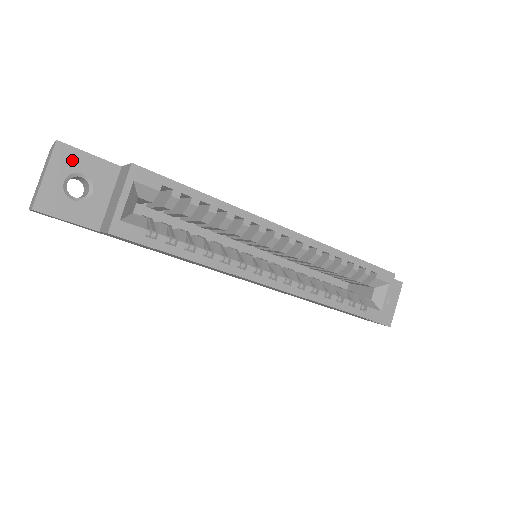
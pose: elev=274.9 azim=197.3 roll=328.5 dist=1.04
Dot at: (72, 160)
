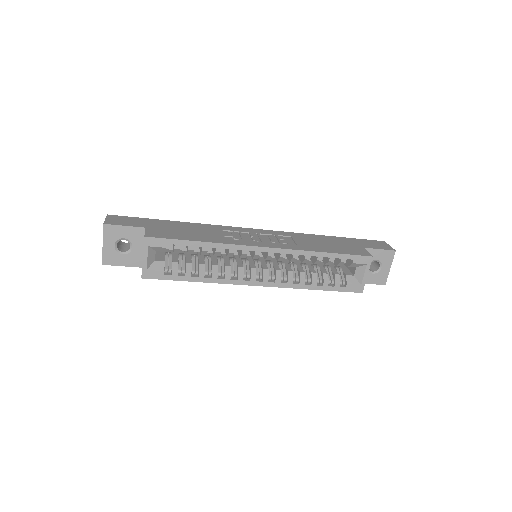
Dot at: (115, 232)
